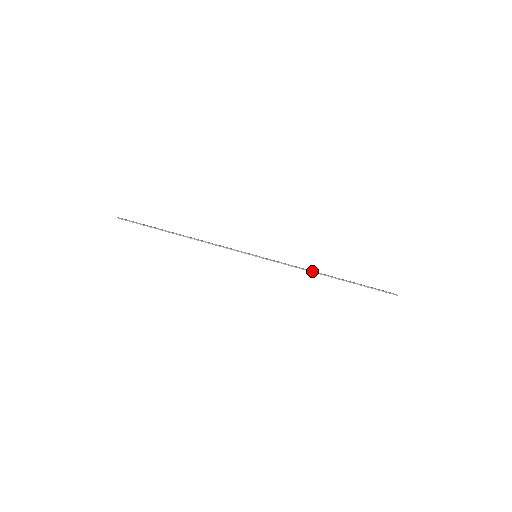
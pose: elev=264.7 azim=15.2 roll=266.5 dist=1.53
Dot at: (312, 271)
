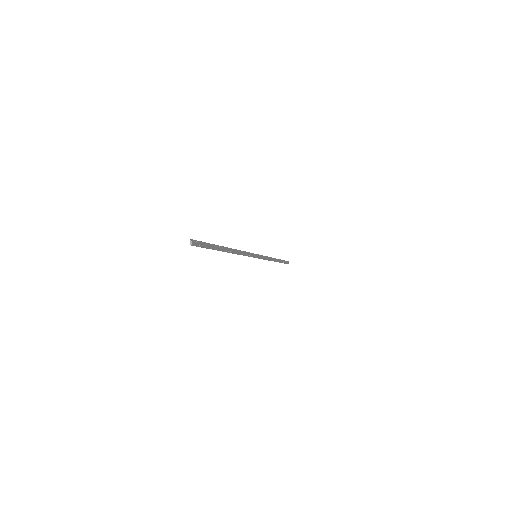
Dot at: occluded
